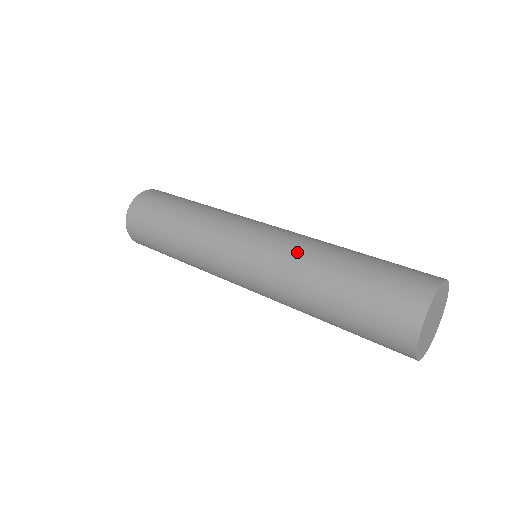
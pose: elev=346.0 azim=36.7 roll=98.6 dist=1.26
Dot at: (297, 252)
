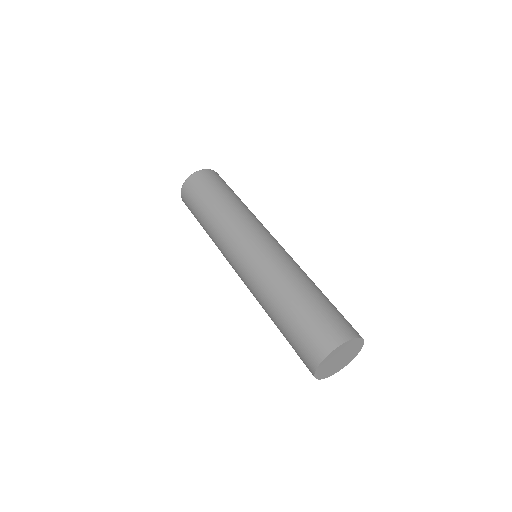
Dot at: (266, 279)
